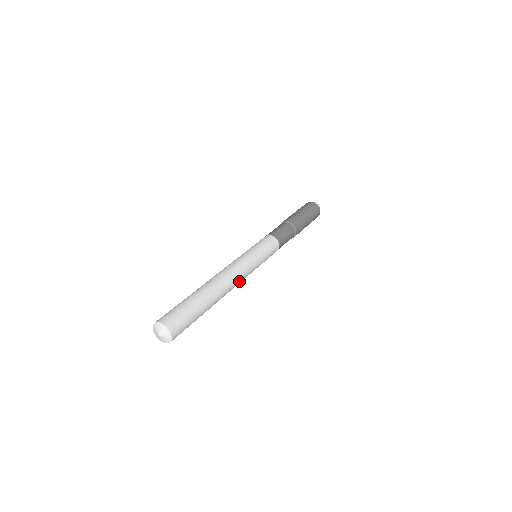
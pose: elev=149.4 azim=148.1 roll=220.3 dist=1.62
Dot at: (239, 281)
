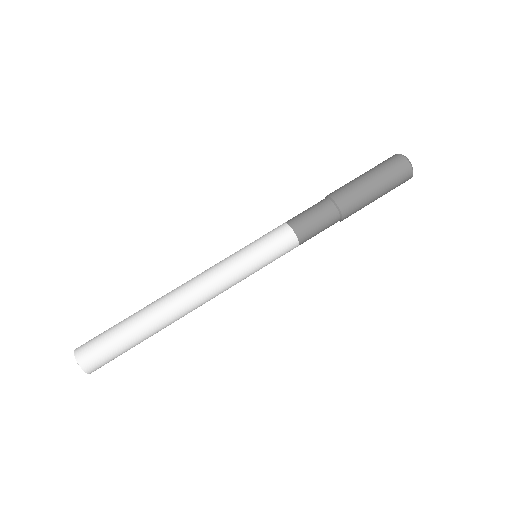
Dot at: occluded
